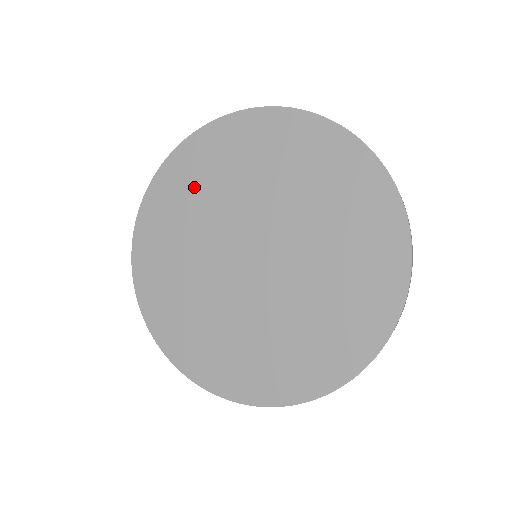
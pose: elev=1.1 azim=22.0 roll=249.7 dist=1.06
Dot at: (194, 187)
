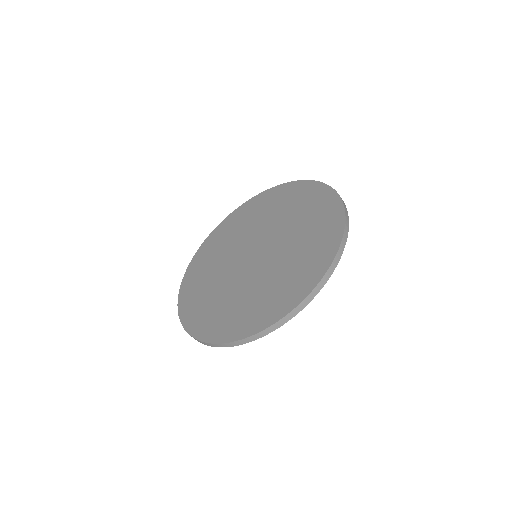
Dot at: (208, 262)
